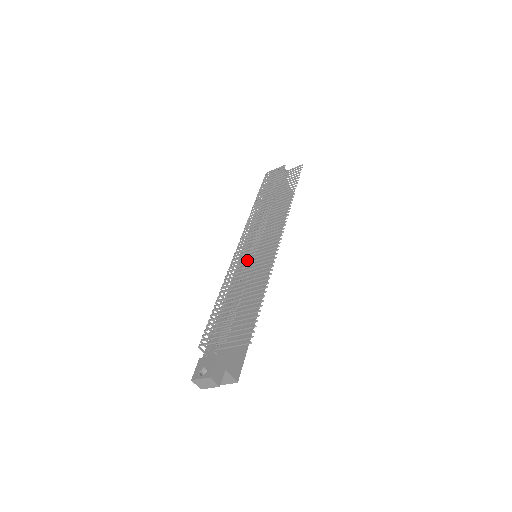
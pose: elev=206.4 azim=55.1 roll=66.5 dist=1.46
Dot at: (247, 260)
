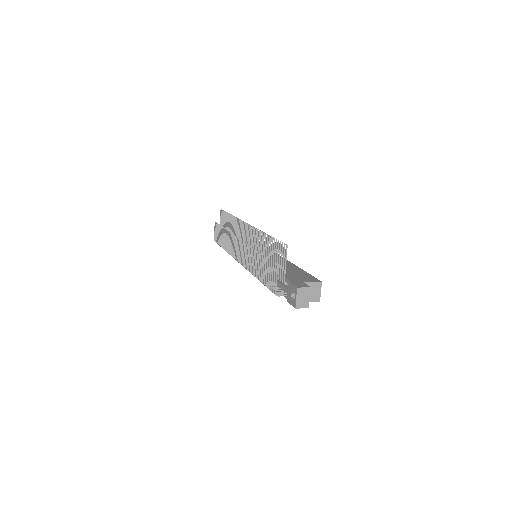
Dot at: occluded
